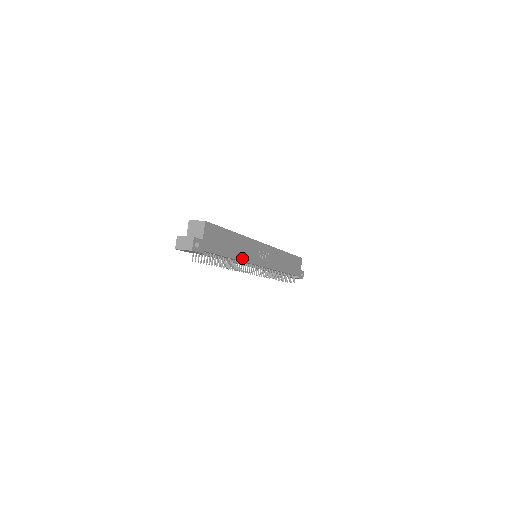
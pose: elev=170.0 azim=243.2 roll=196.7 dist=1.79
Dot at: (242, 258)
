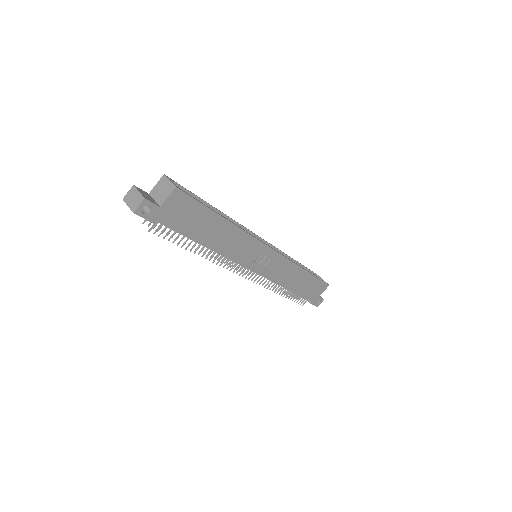
Dot at: (223, 251)
